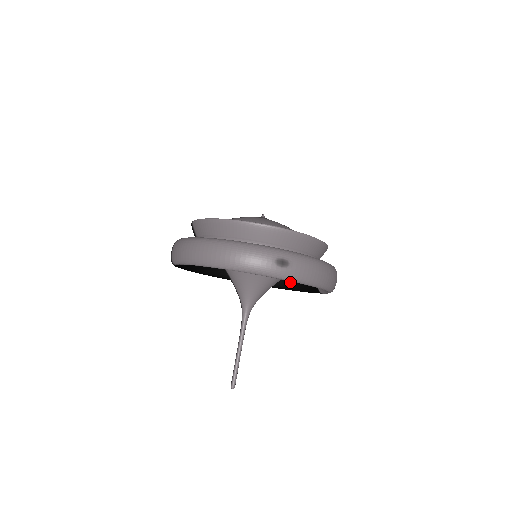
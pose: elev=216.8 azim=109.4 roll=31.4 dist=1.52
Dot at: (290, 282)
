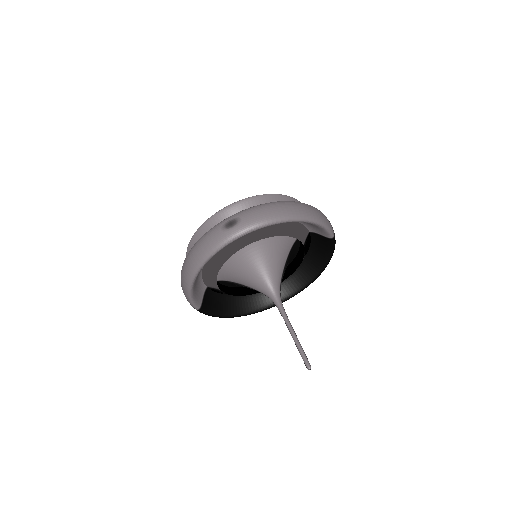
Dot at: (318, 259)
